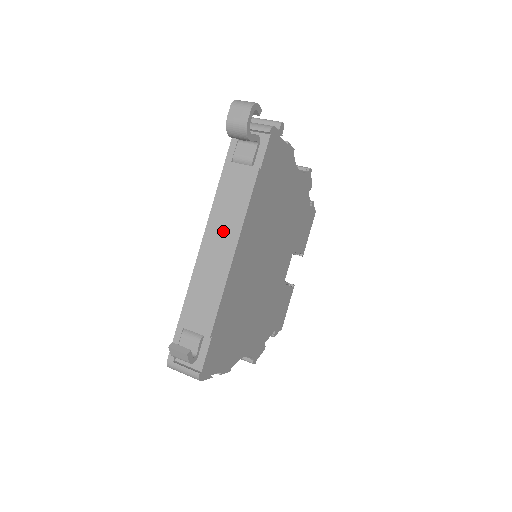
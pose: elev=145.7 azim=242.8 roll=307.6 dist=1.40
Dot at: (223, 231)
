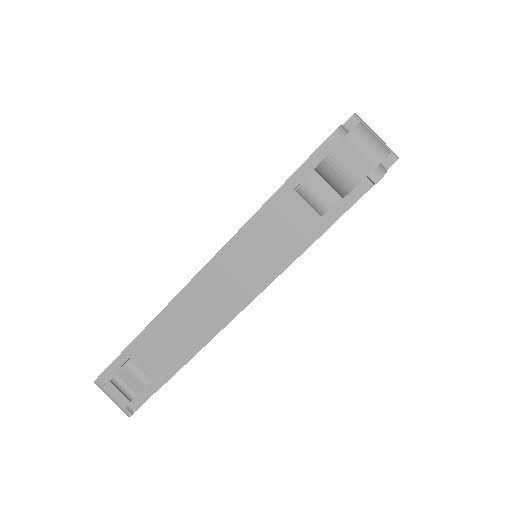
Dot at: (235, 279)
